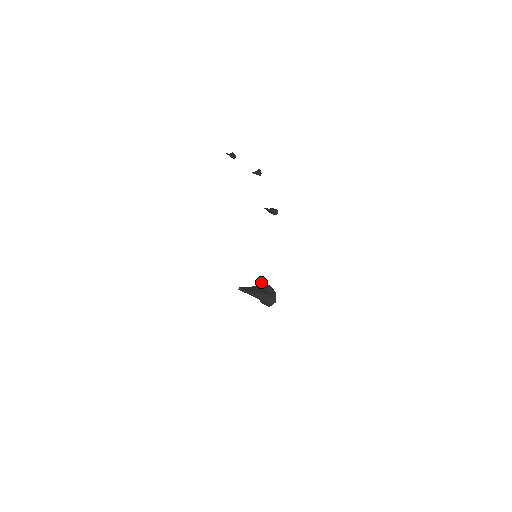
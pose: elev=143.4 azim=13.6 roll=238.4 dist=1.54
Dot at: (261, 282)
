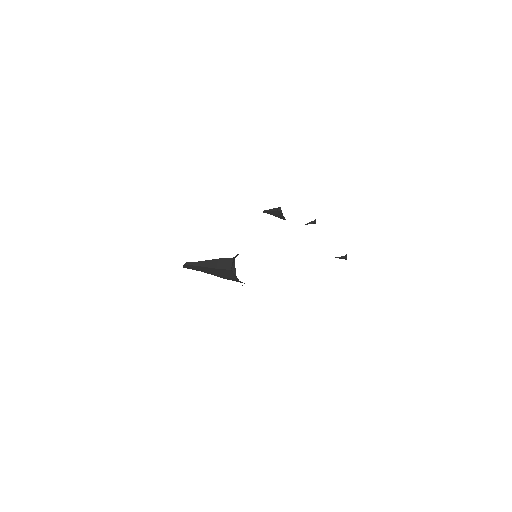
Dot at: occluded
